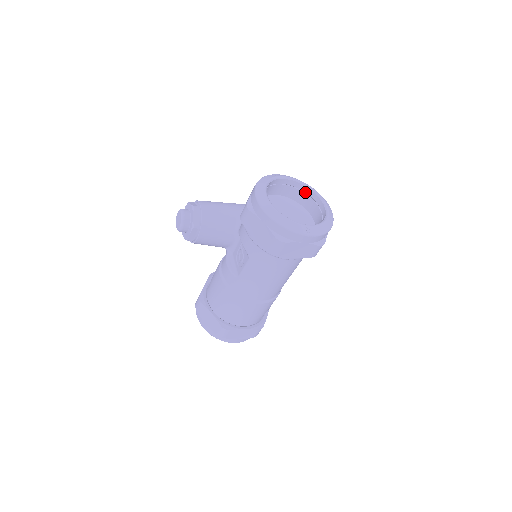
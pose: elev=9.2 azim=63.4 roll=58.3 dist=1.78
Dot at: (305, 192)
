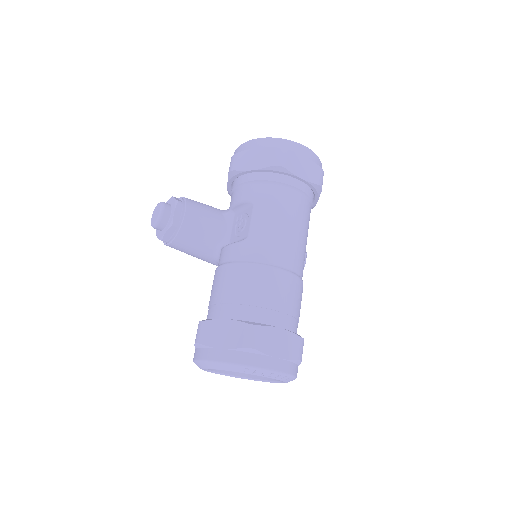
Dot at: occluded
